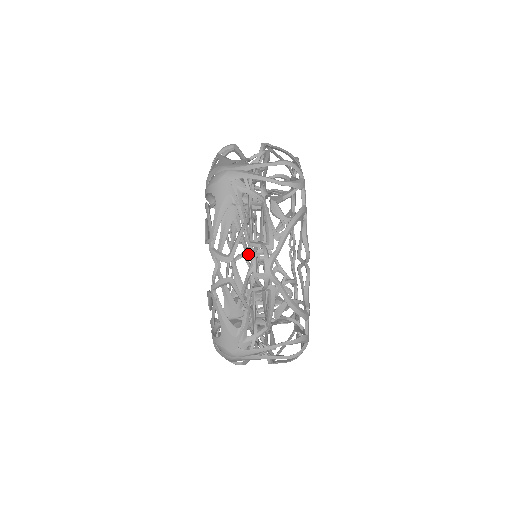
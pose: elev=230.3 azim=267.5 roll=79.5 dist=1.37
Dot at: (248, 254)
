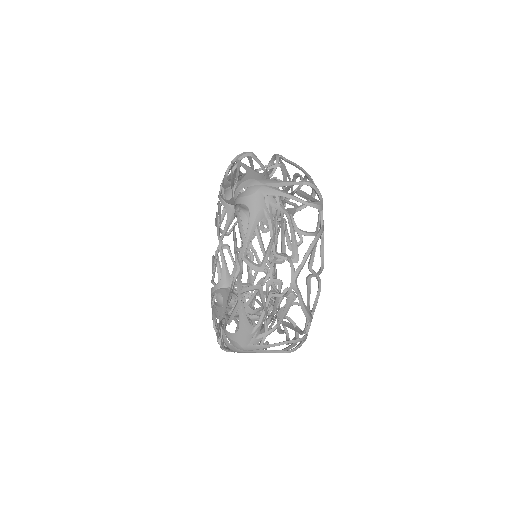
Dot at: (268, 262)
